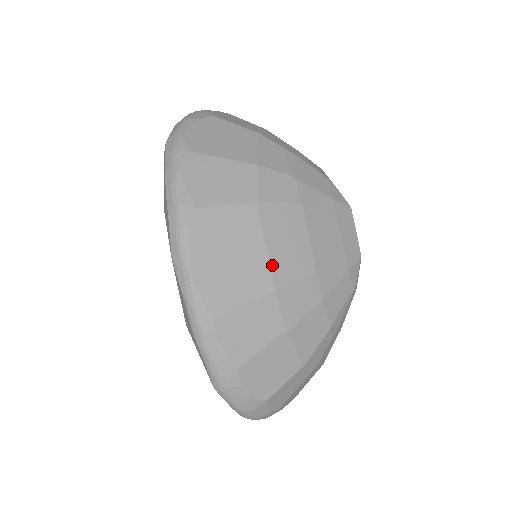
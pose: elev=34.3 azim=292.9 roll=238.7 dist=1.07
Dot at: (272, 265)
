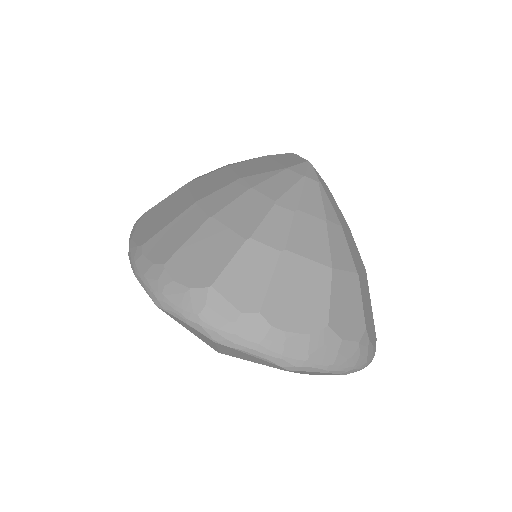
Dot at: (194, 195)
